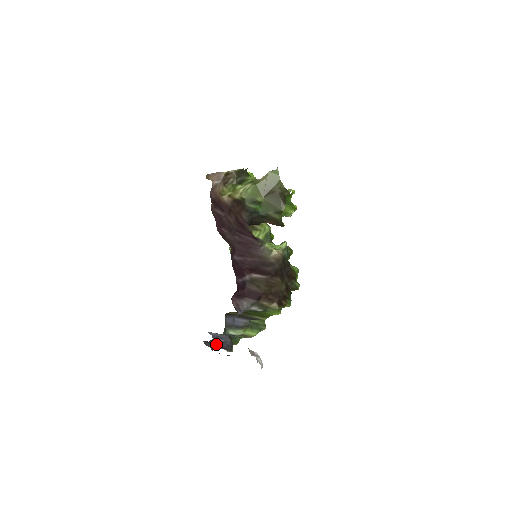
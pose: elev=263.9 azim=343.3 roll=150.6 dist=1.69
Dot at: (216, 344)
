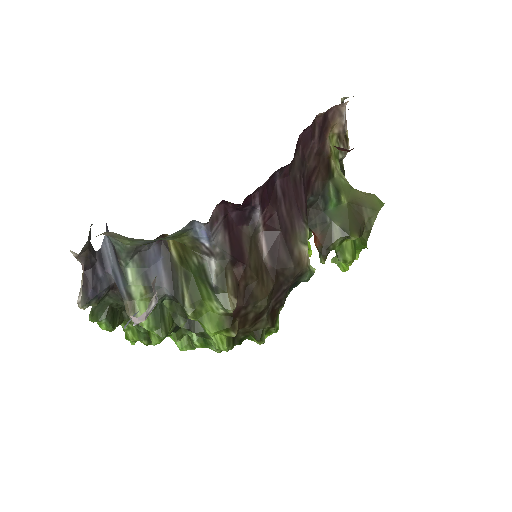
Dot at: (91, 261)
